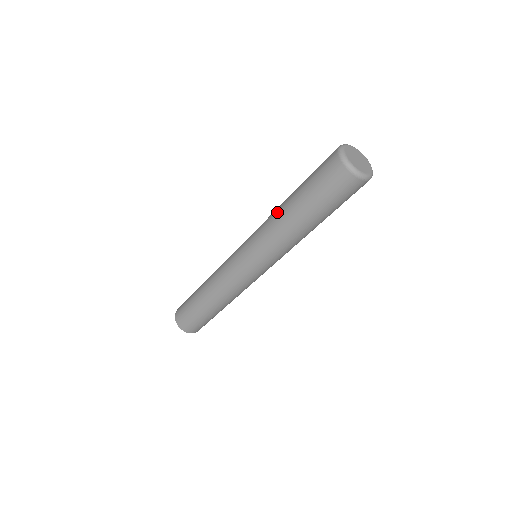
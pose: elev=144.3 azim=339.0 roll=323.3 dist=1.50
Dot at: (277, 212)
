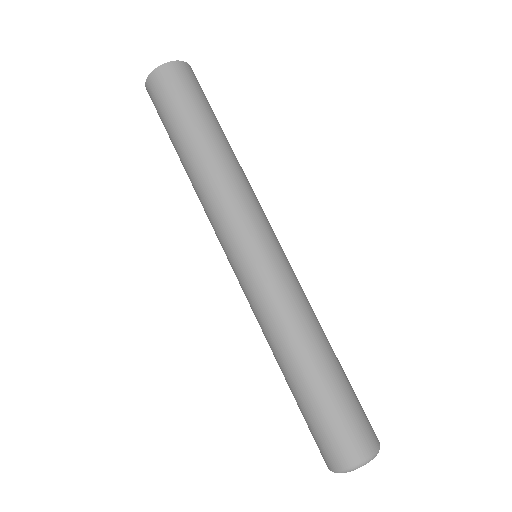
Dot at: (286, 346)
